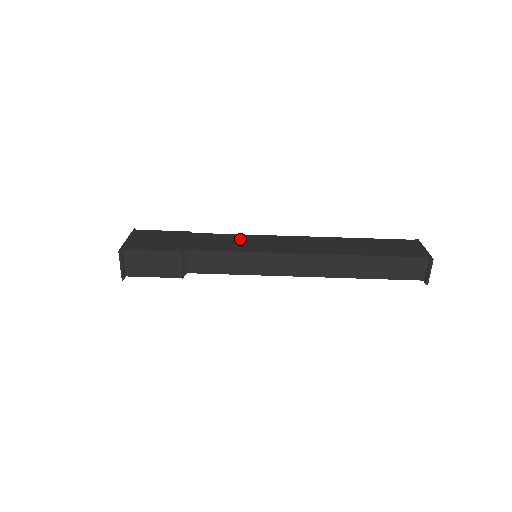
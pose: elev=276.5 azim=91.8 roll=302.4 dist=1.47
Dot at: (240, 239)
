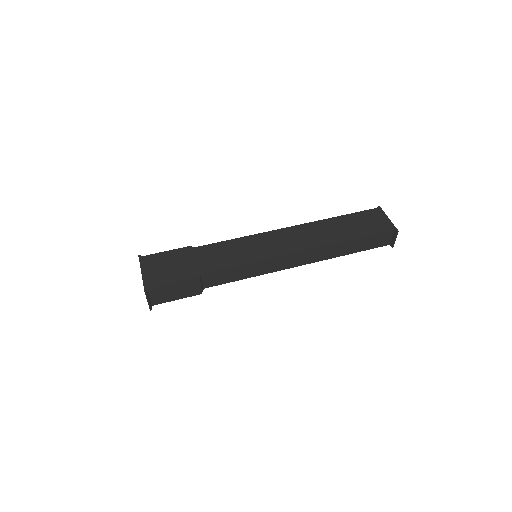
Dot at: (240, 246)
